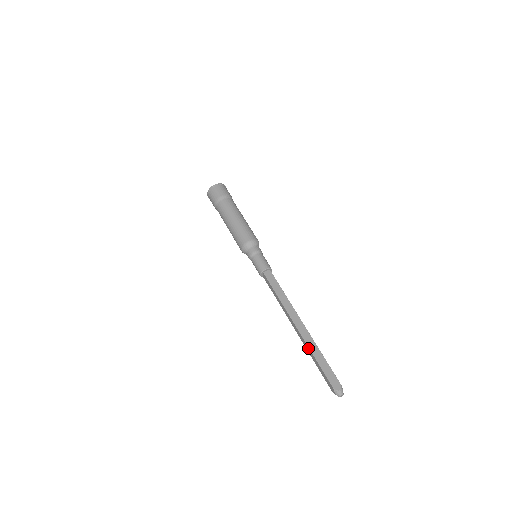
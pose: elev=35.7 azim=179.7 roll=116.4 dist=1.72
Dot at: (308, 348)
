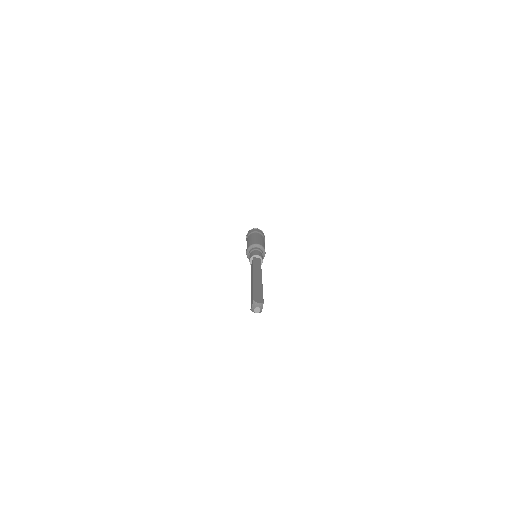
Dot at: occluded
